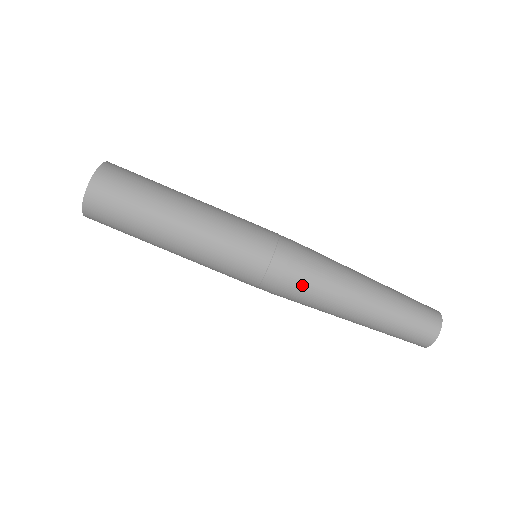
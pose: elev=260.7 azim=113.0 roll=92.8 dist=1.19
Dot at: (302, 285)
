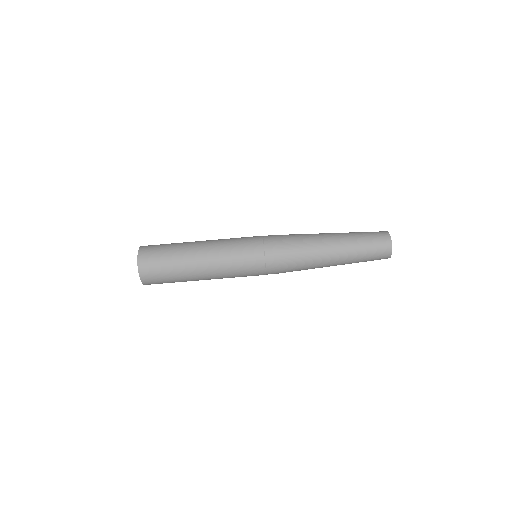
Dot at: occluded
